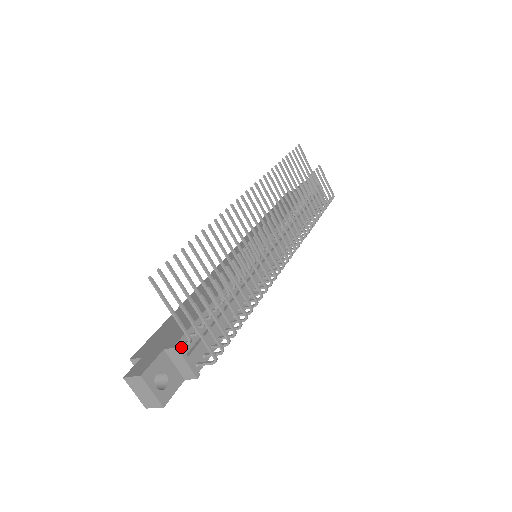
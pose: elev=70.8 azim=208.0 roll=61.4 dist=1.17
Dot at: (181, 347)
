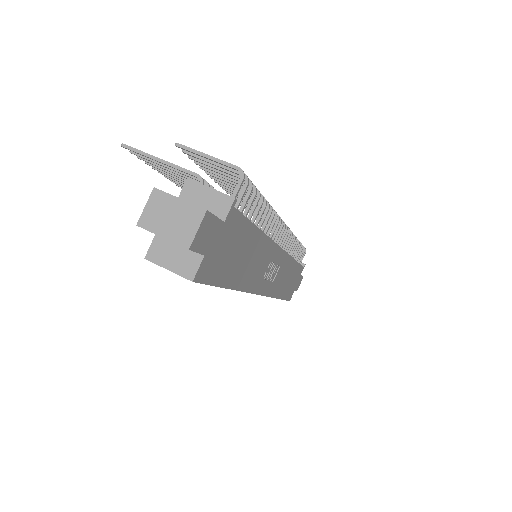
Dot at: (194, 182)
